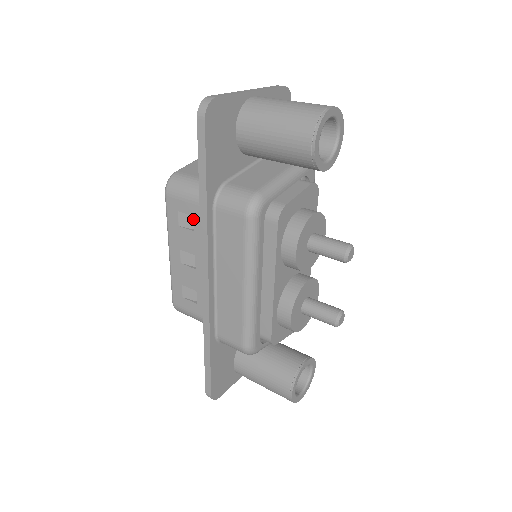
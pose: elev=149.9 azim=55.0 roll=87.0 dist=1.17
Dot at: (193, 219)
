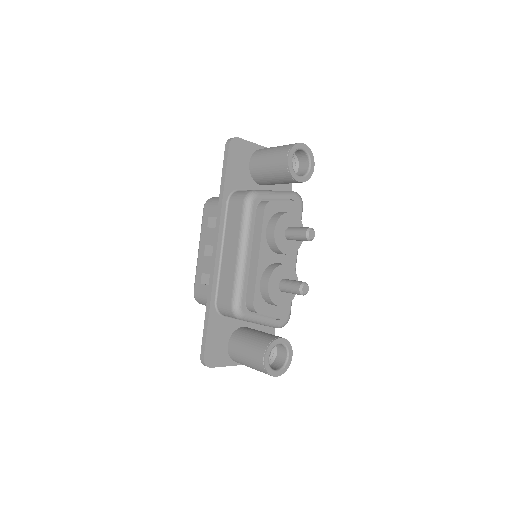
Dot at: occluded
